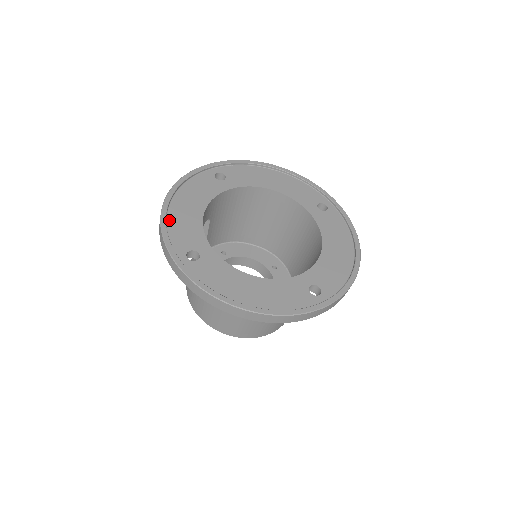
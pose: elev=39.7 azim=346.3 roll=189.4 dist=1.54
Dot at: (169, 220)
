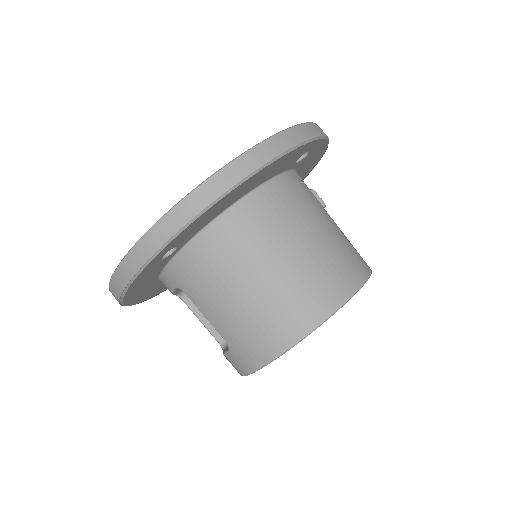
Dot at: occluded
